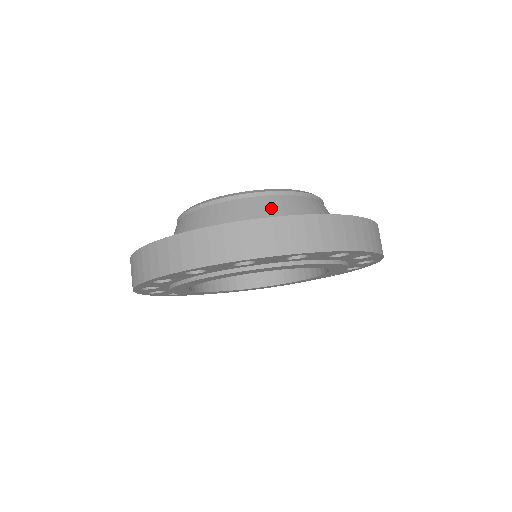
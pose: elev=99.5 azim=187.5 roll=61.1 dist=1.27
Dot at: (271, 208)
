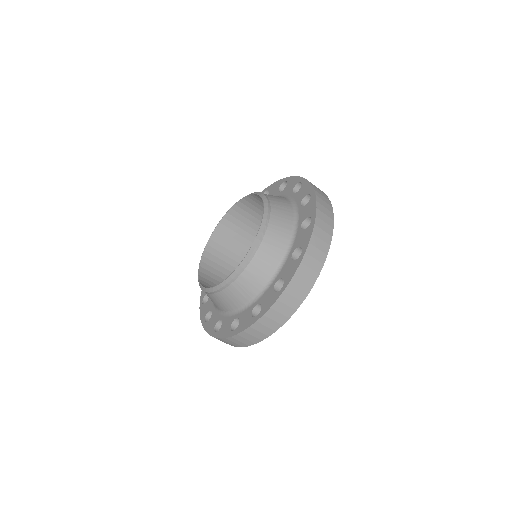
Dot at: (279, 228)
